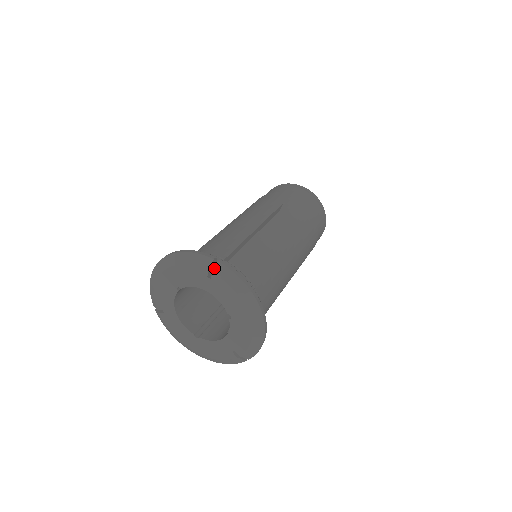
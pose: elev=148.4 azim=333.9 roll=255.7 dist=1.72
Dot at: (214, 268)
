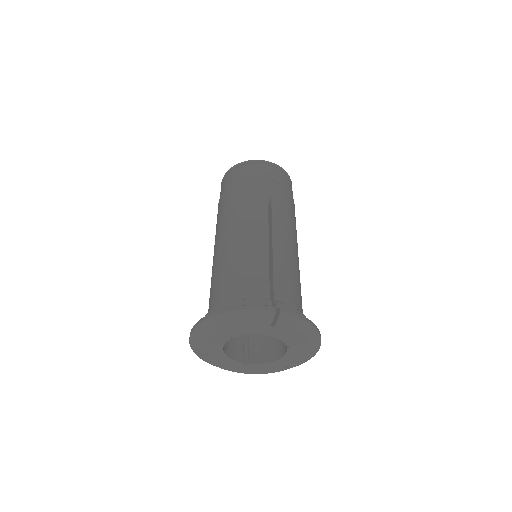
Dot at: (278, 318)
